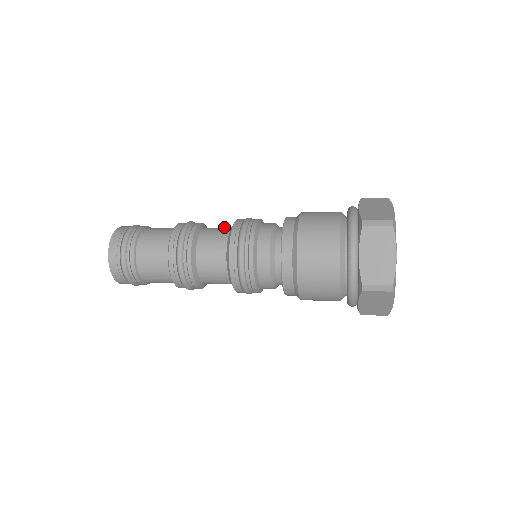
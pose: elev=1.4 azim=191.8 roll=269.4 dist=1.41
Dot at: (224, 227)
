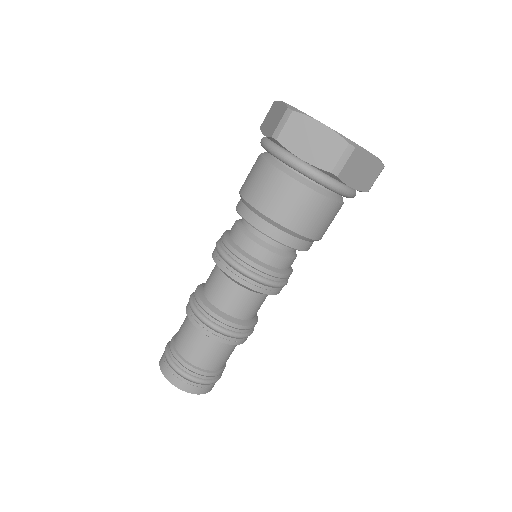
Dot at: occluded
